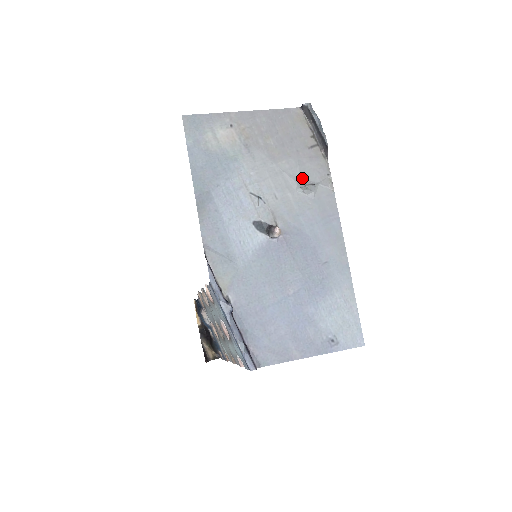
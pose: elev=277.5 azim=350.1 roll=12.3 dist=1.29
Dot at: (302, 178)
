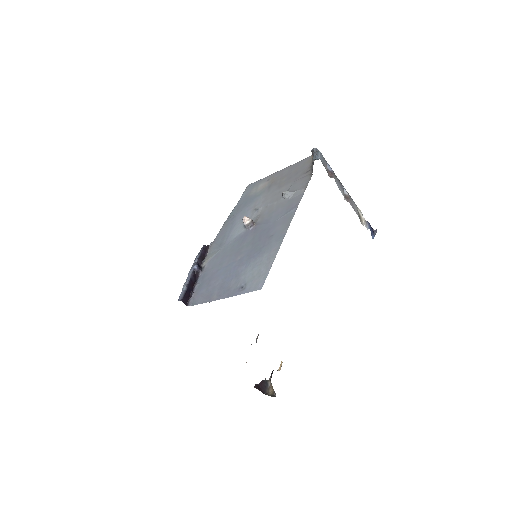
Dot at: occluded
